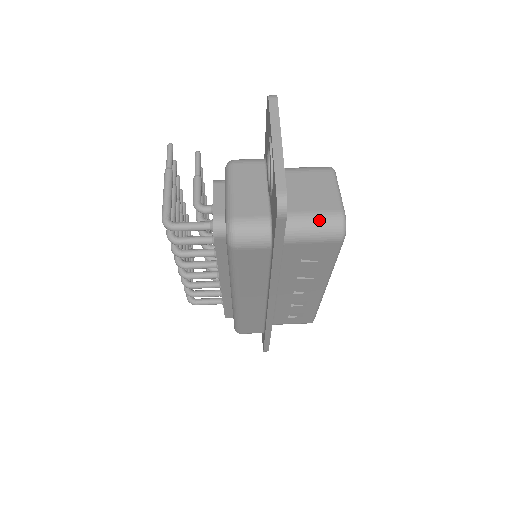
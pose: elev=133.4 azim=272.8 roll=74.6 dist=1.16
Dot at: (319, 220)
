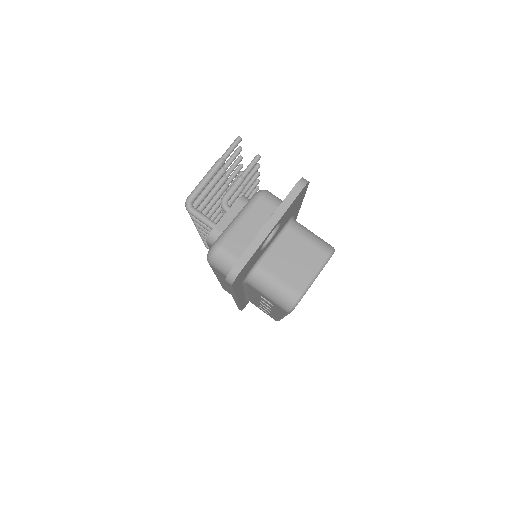
Dot at: (279, 289)
